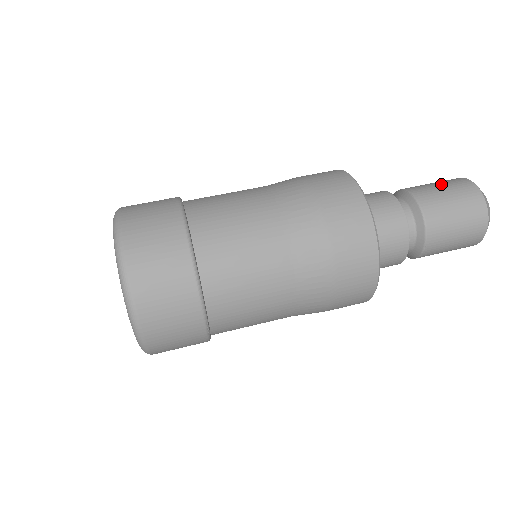
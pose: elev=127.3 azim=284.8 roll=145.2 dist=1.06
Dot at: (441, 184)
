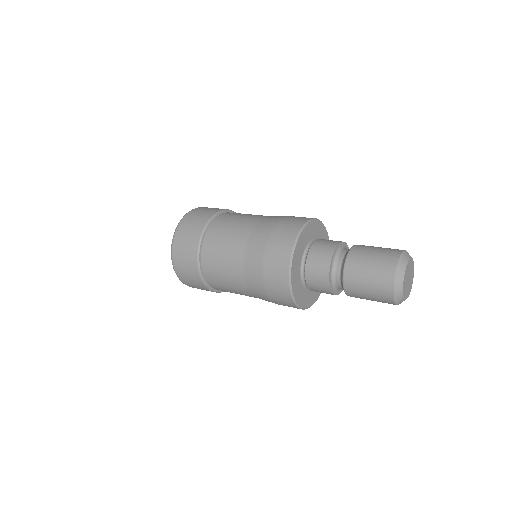
Dot at: occluded
